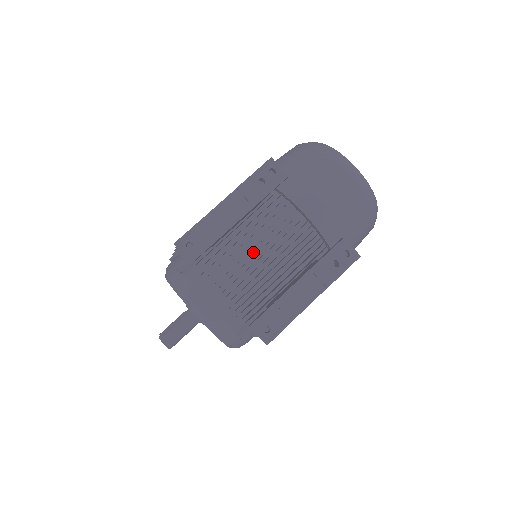
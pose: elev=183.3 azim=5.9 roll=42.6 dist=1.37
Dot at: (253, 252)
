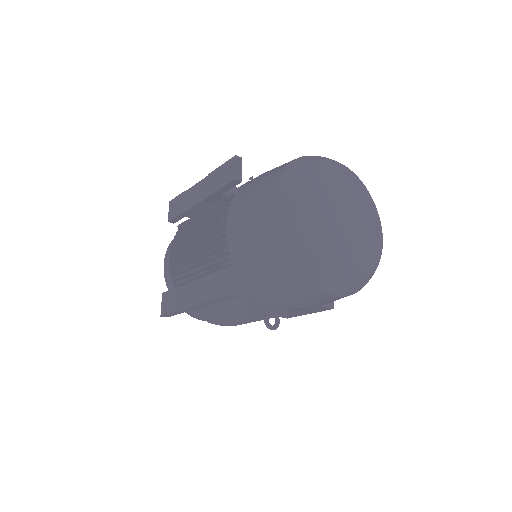
Dot at: occluded
